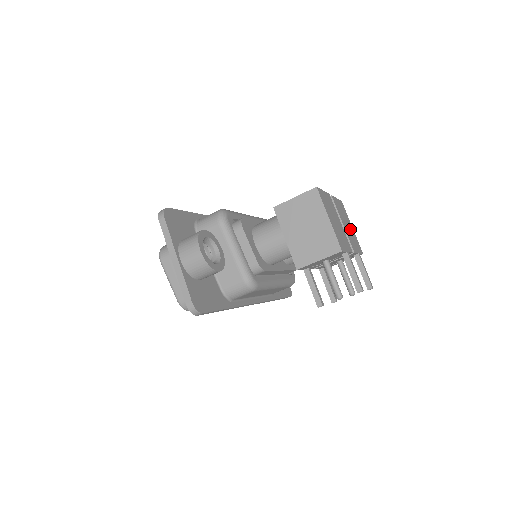
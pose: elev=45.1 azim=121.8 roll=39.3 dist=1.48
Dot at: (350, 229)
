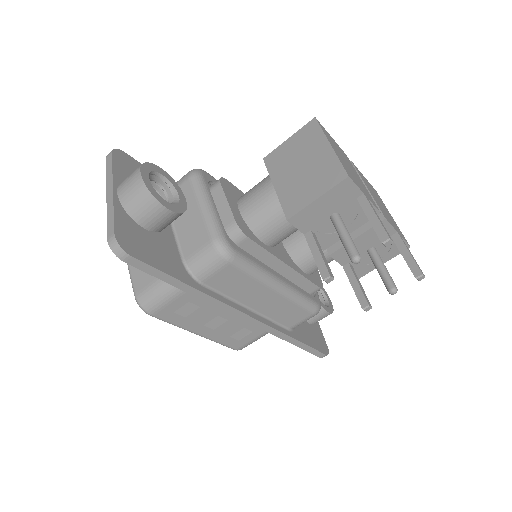
Dot at: occluded
